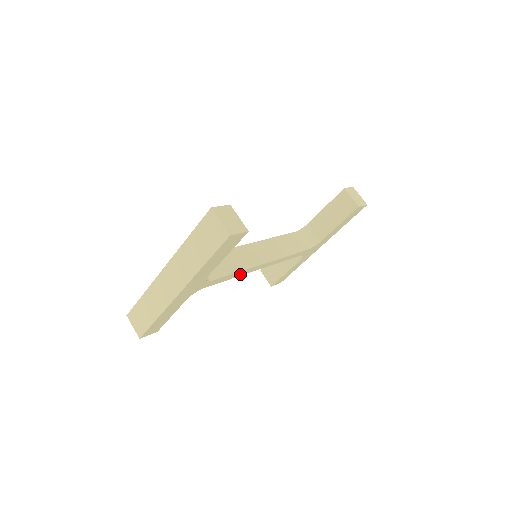
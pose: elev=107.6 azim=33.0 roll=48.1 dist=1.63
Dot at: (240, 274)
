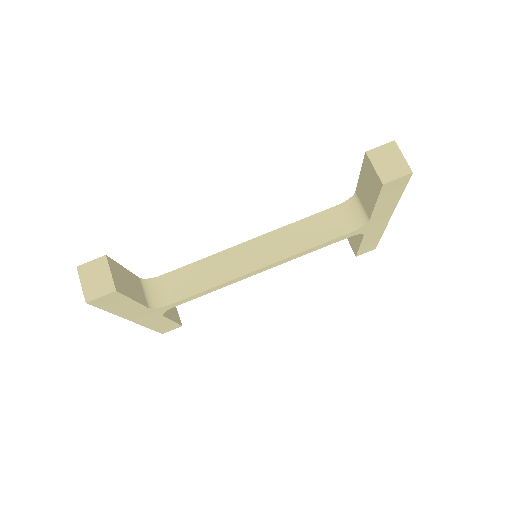
Dot at: (223, 285)
